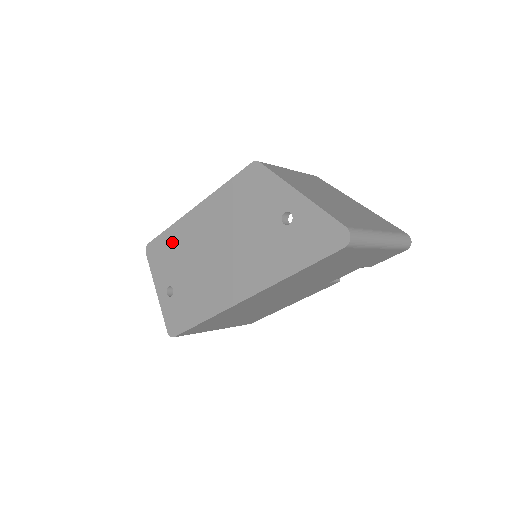
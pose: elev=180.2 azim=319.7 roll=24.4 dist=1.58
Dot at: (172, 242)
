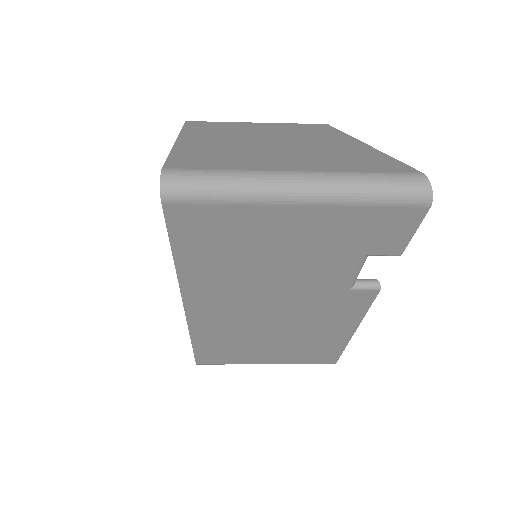
Dot at: occluded
